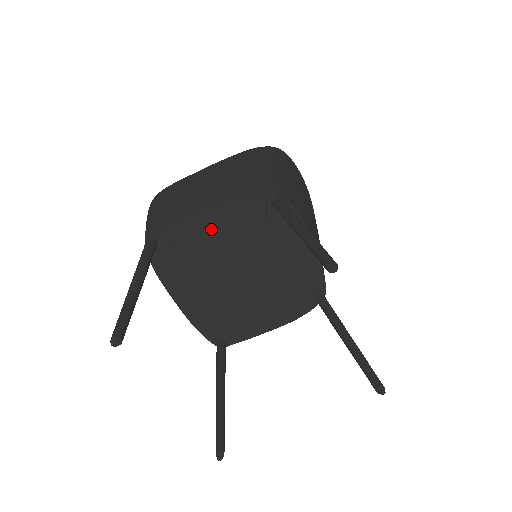
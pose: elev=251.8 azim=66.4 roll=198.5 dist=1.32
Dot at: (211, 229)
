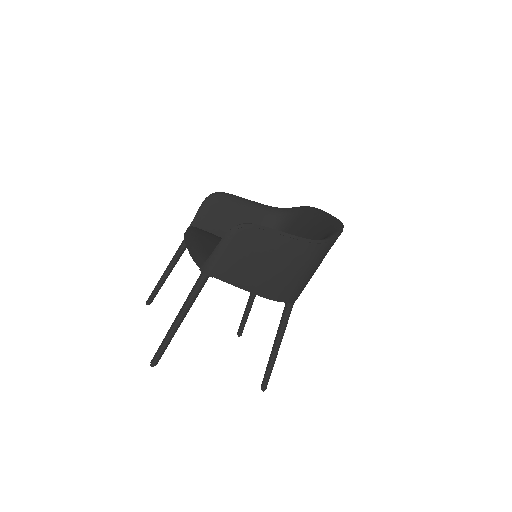
Dot at: occluded
